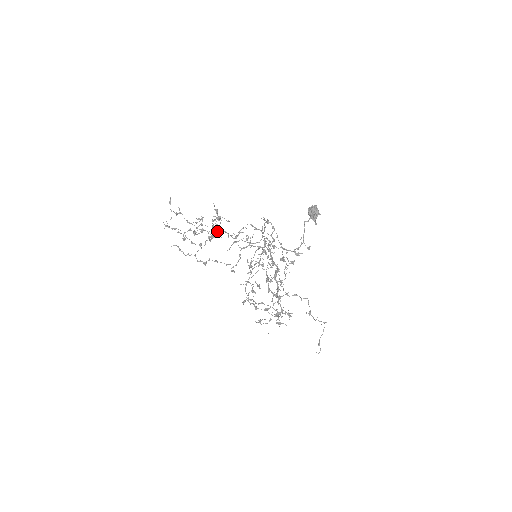
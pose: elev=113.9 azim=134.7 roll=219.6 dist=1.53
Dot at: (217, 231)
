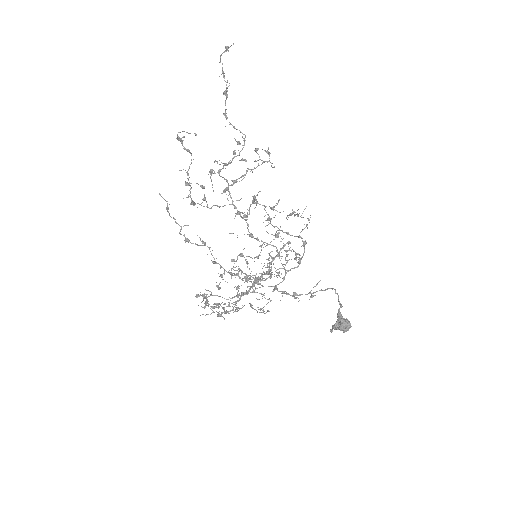
Dot at: (236, 208)
